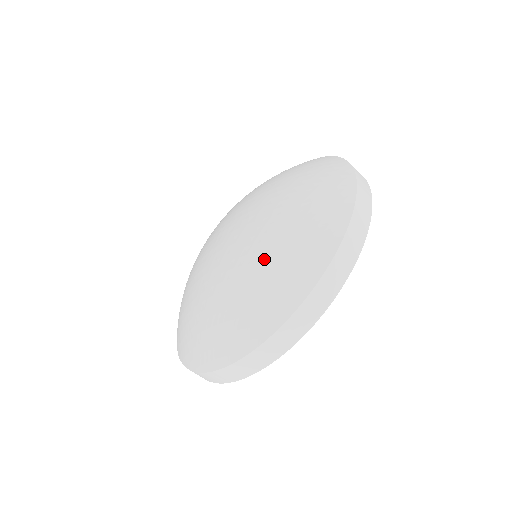
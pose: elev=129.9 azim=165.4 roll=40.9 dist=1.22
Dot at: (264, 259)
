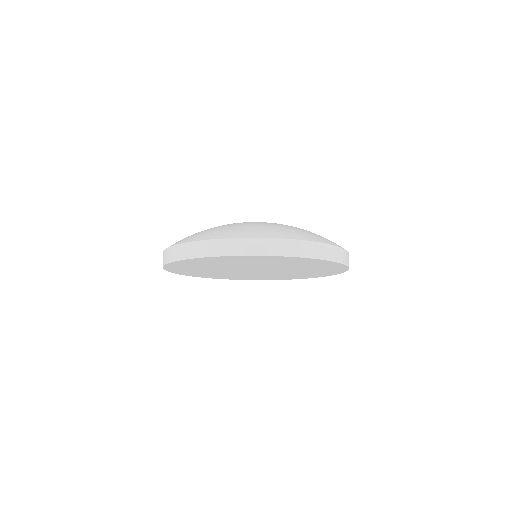
Dot at: occluded
